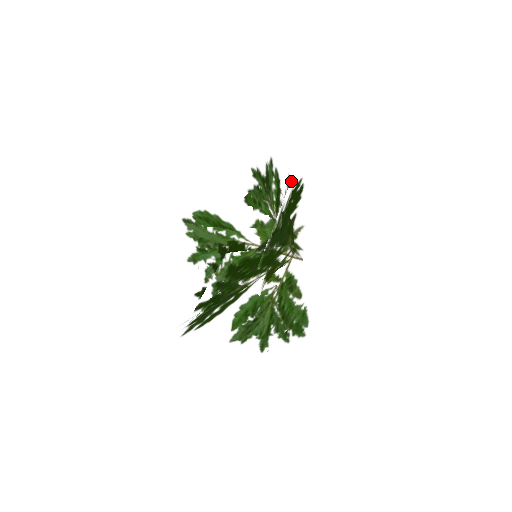
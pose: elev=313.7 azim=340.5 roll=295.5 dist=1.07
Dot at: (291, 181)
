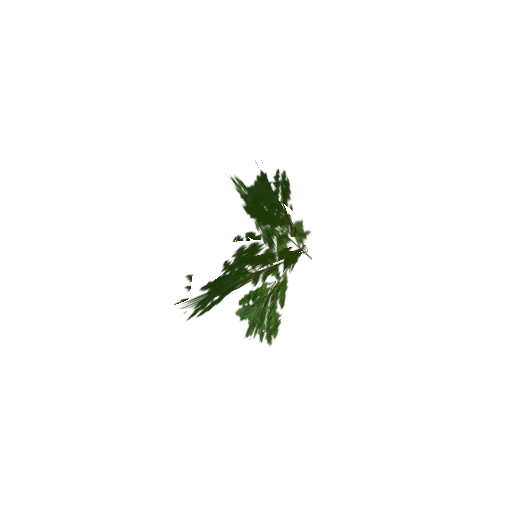
Dot at: (203, 273)
